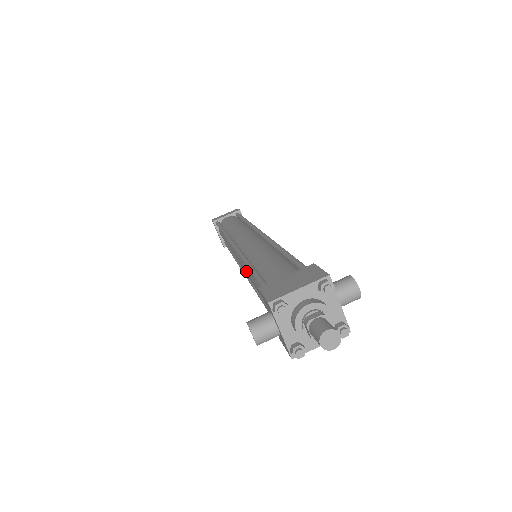
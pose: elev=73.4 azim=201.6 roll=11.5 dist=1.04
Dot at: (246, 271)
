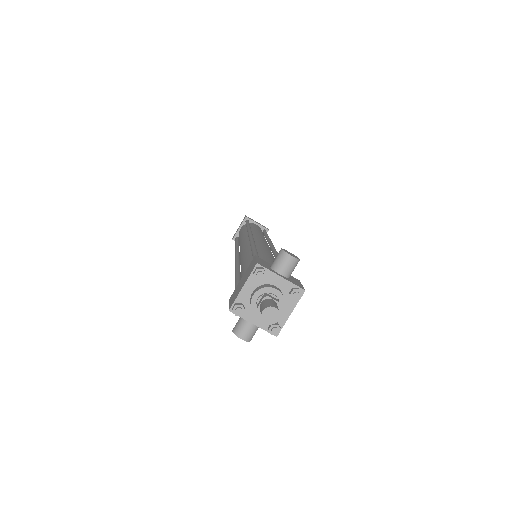
Dot at: occluded
